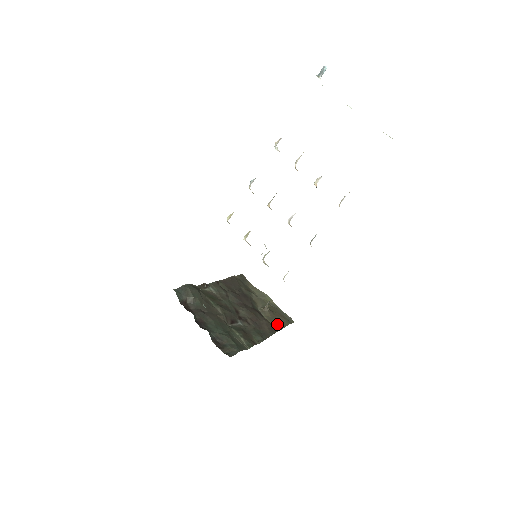
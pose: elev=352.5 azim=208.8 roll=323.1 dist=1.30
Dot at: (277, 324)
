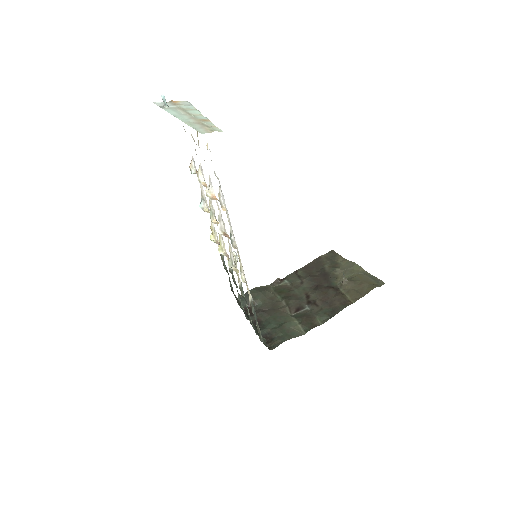
Dot at: (356, 294)
